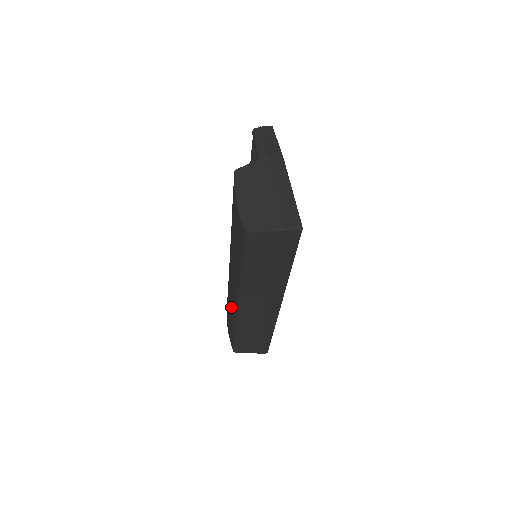
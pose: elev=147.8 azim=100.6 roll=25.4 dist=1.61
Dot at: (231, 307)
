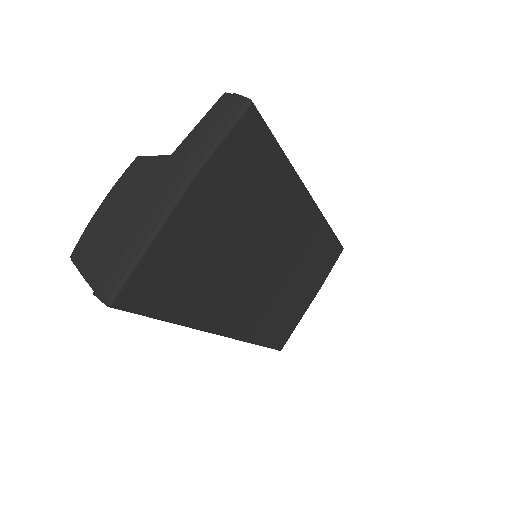
Dot at: occluded
